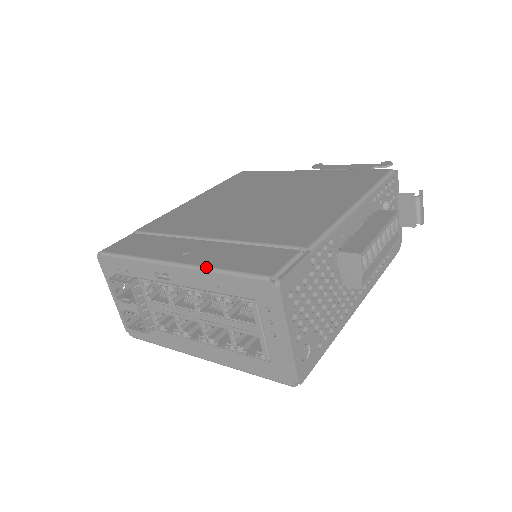
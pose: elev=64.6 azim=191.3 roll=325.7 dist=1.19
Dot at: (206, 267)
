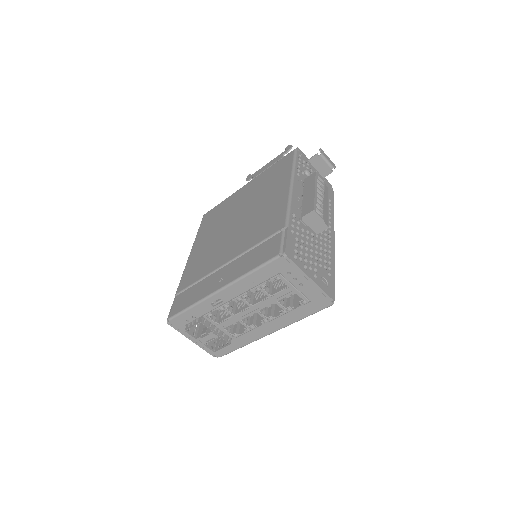
Dot at: (240, 277)
